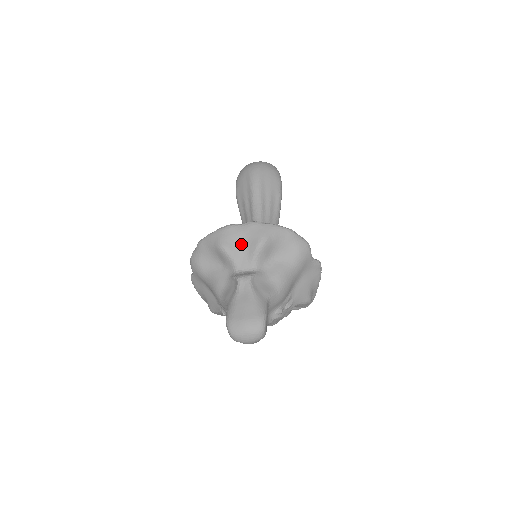
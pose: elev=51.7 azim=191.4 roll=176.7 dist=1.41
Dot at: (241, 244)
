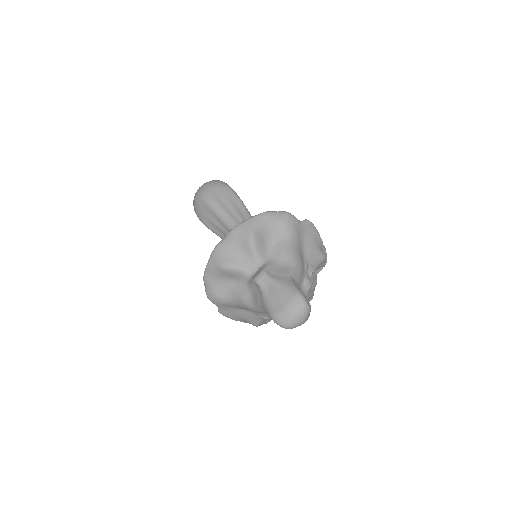
Dot at: (237, 253)
